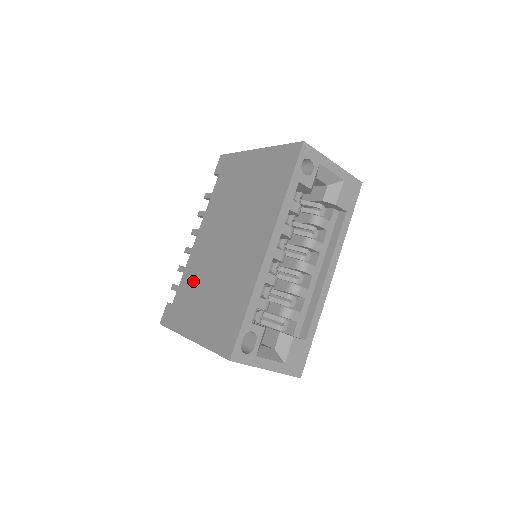
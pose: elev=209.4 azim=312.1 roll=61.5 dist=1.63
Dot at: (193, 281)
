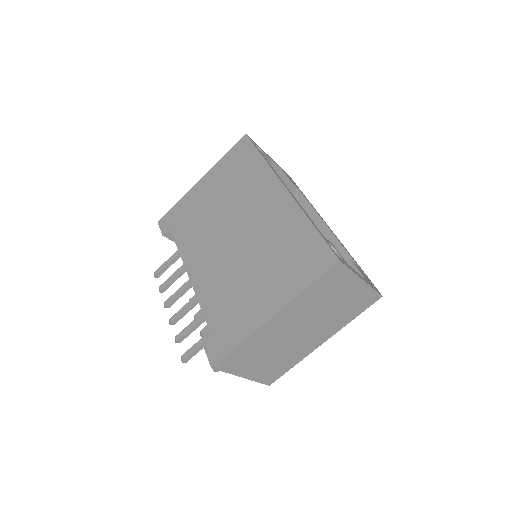
Dot at: (222, 293)
